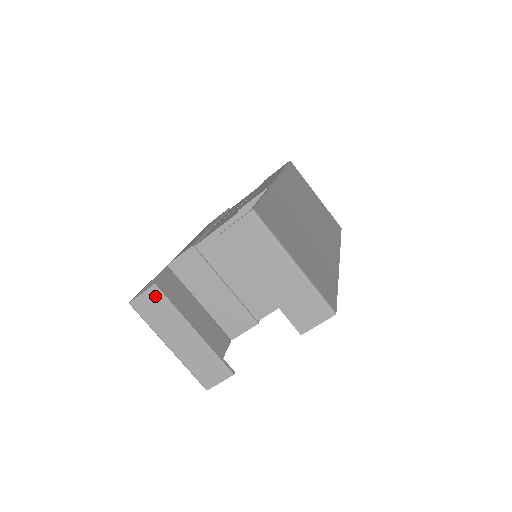
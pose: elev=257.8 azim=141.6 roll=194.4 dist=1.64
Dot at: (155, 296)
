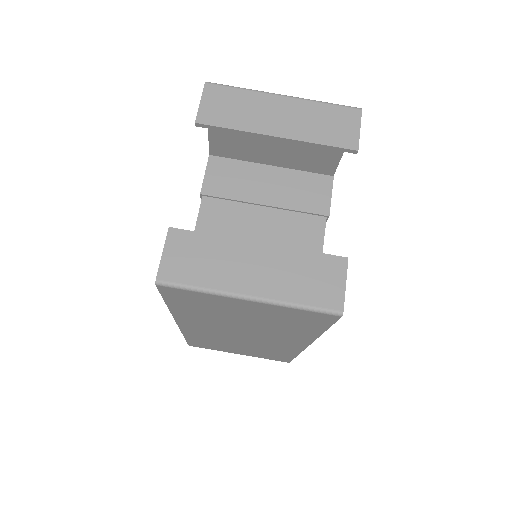
Dot at: (180, 242)
